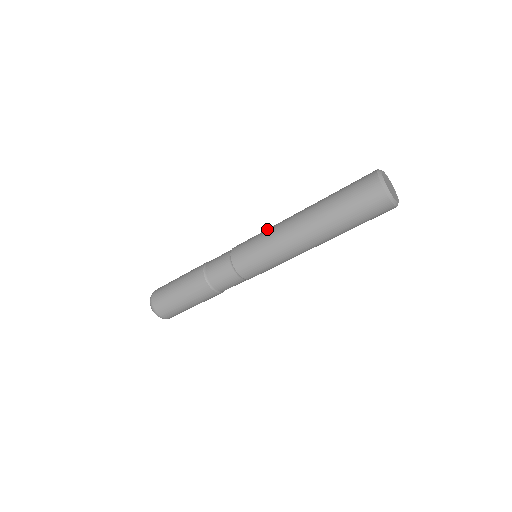
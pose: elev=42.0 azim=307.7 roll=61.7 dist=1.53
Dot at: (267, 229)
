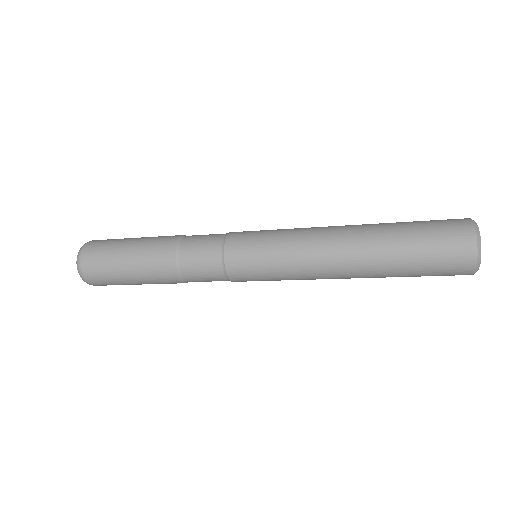
Dot at: (288, 232)
